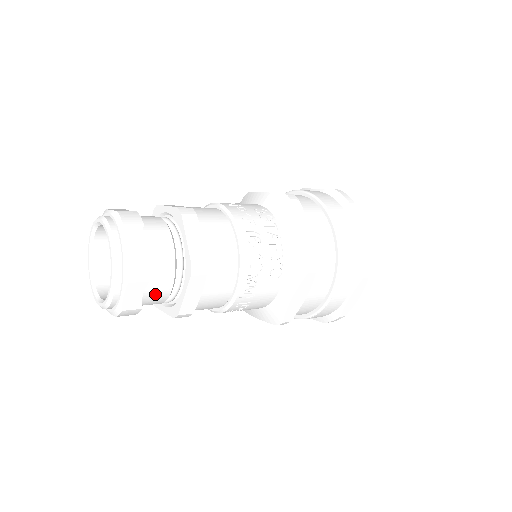
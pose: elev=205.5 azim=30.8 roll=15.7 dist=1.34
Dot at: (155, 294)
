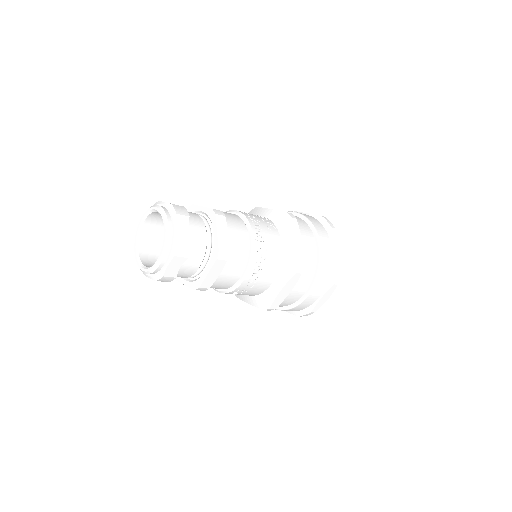
Dot at: (196, 236)
